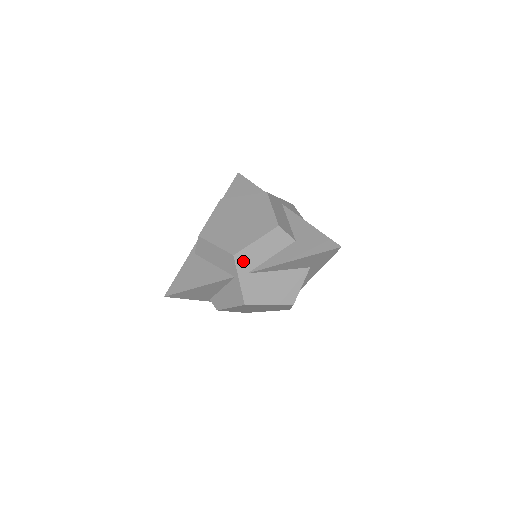
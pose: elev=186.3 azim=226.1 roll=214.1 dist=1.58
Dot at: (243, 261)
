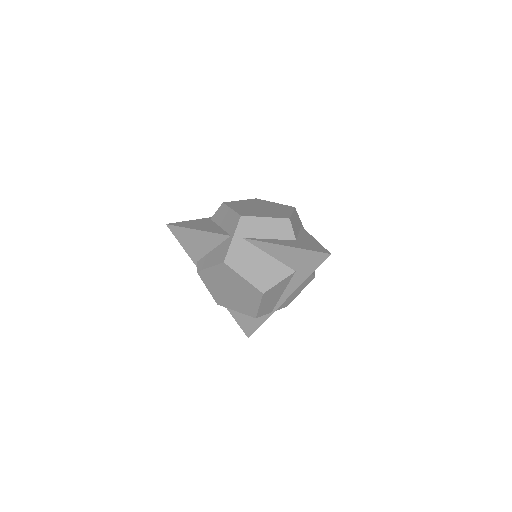
Dot at: (245, 226)
